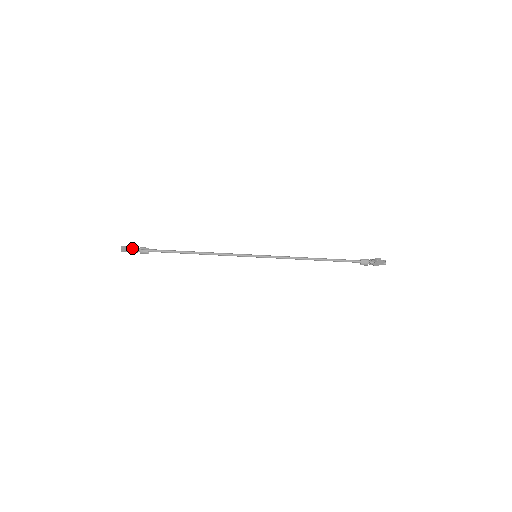
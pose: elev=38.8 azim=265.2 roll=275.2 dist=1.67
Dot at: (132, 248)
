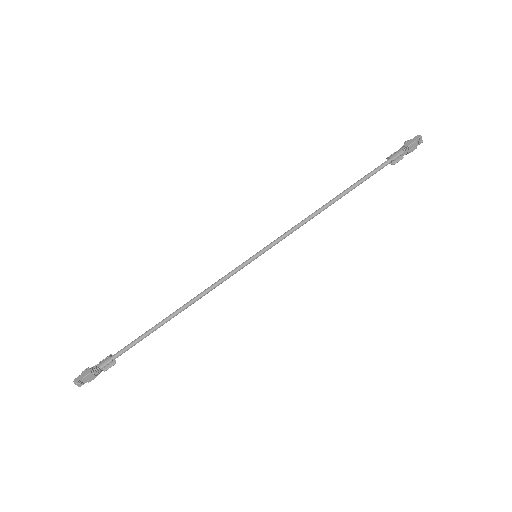
Dot at: (89, 368)
